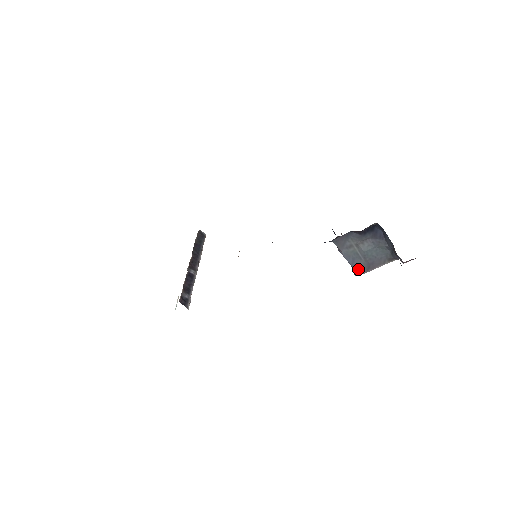
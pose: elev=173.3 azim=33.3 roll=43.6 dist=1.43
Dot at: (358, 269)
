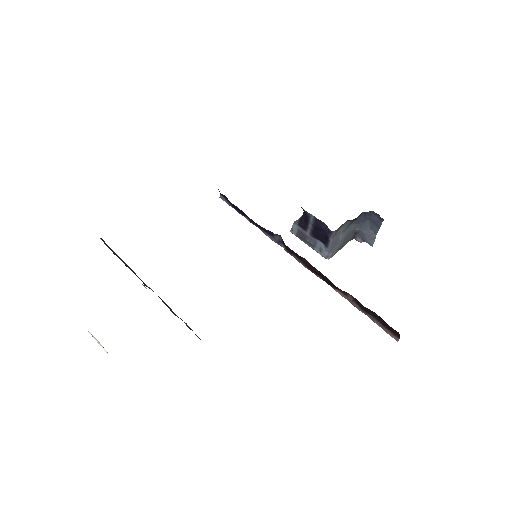
Dot at: (333, 253)
